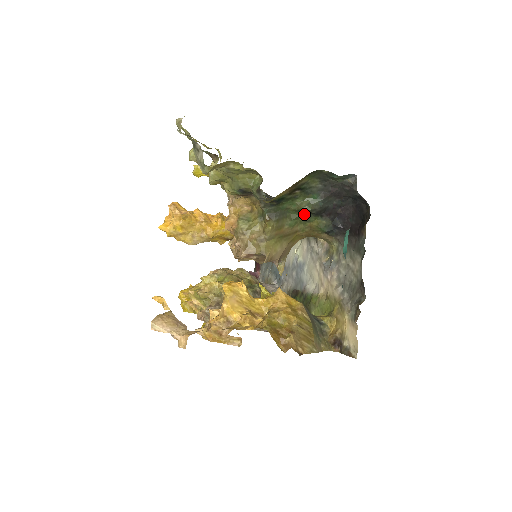
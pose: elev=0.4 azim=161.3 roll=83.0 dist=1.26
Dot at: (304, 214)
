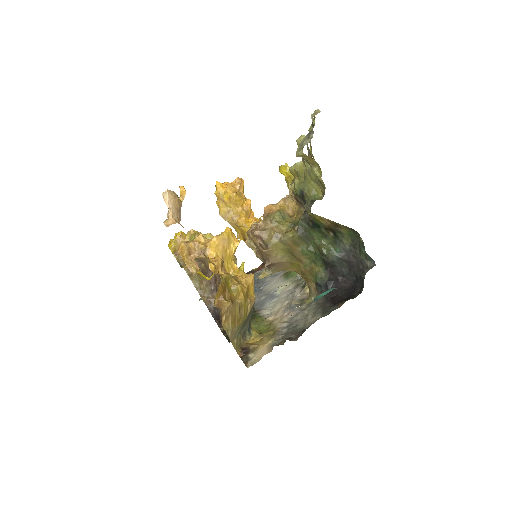
Dot at: (318, 254)
